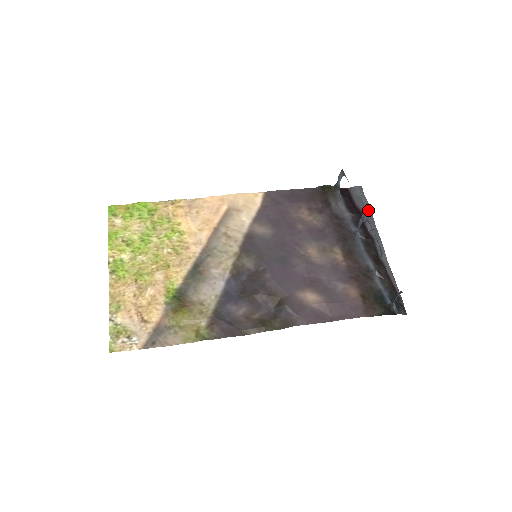
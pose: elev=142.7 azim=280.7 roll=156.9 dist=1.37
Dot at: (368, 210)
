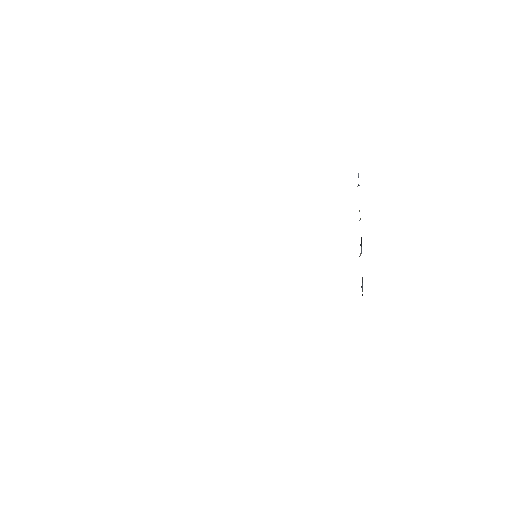
Dot at: occluded
